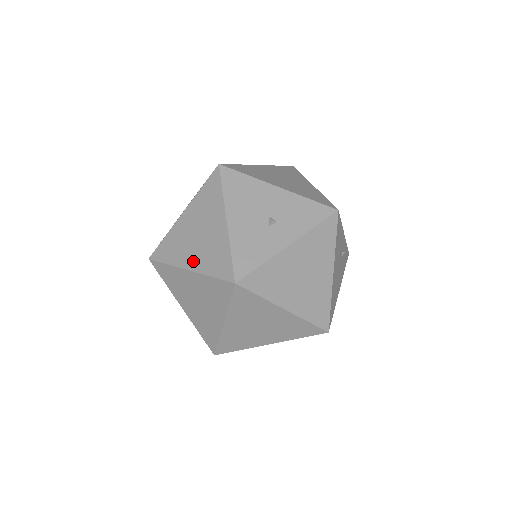
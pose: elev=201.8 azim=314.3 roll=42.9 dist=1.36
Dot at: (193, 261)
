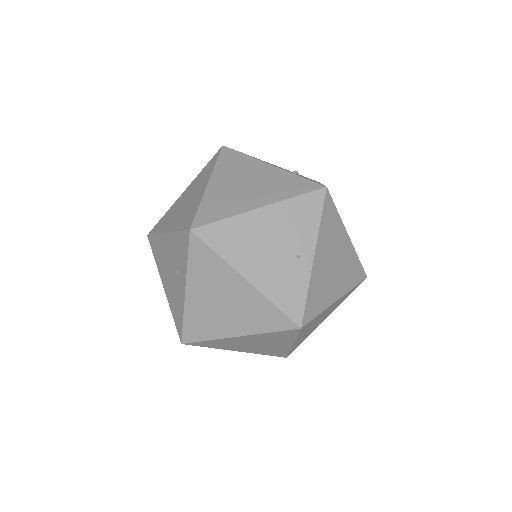
Dot at: (260, 199)
